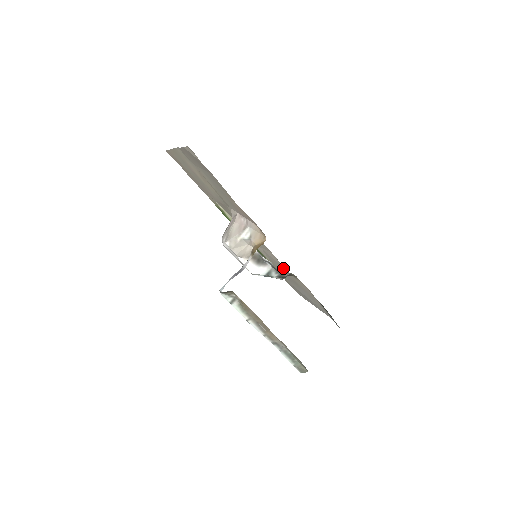
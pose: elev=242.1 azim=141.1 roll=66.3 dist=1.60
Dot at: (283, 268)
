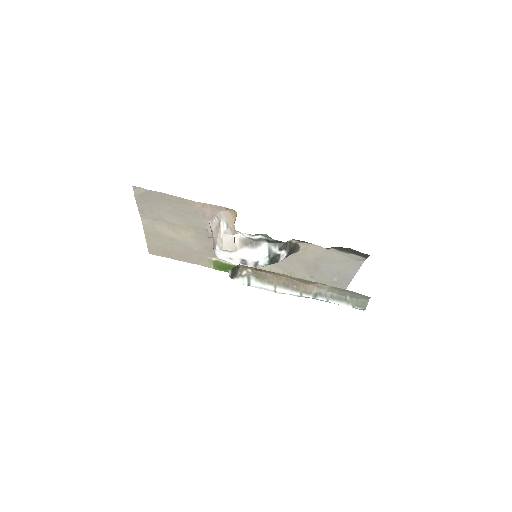
Dot at: (290, 257)
